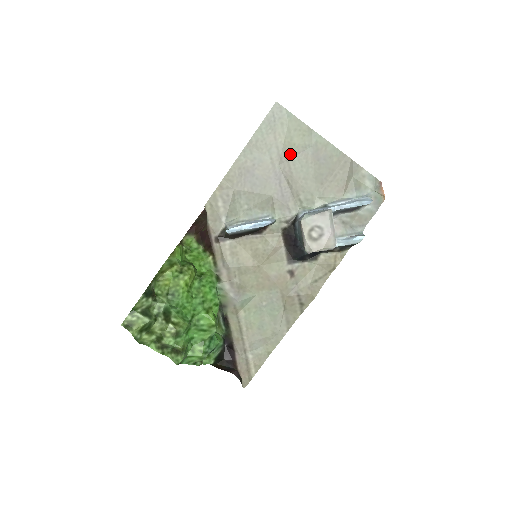
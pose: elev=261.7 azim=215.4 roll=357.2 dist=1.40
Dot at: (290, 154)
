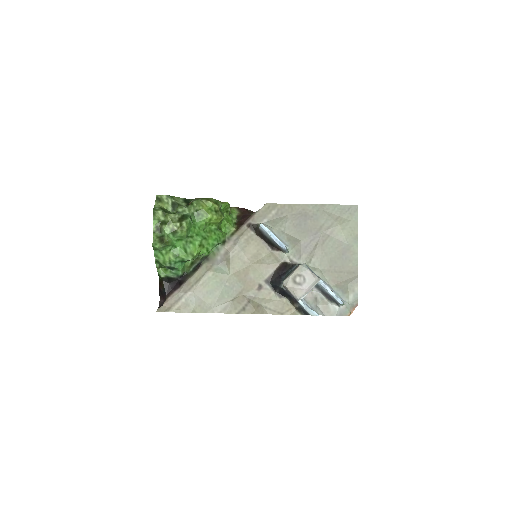
Dot at: (334, 234)
